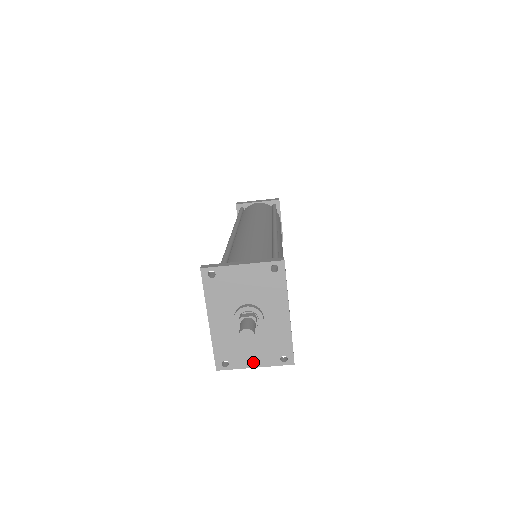
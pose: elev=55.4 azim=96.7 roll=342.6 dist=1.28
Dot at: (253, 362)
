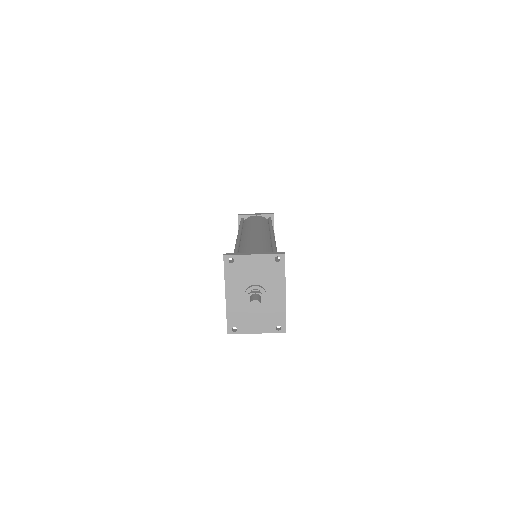
Dot at: (256, 329)
